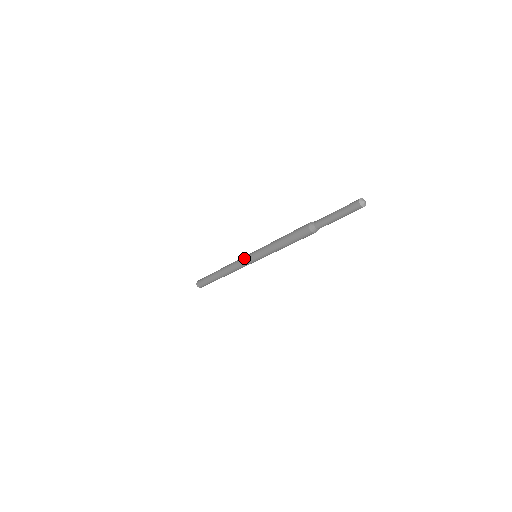
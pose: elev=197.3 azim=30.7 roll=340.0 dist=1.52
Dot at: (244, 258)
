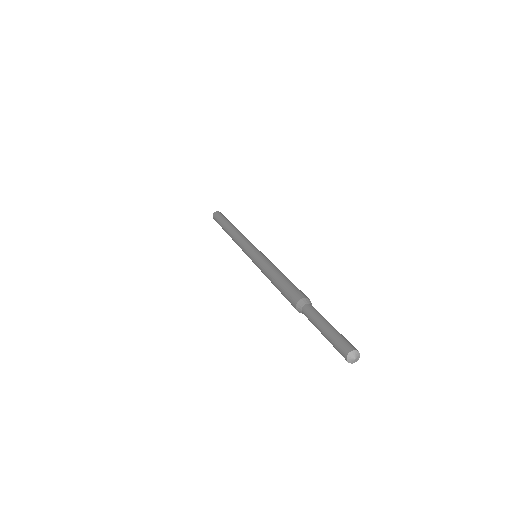
Dot at: (244, 251)
